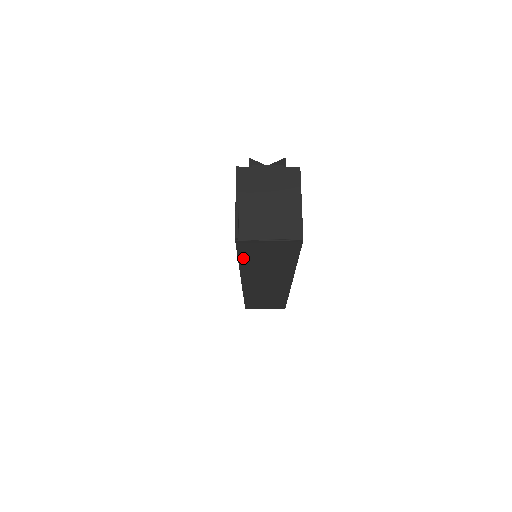
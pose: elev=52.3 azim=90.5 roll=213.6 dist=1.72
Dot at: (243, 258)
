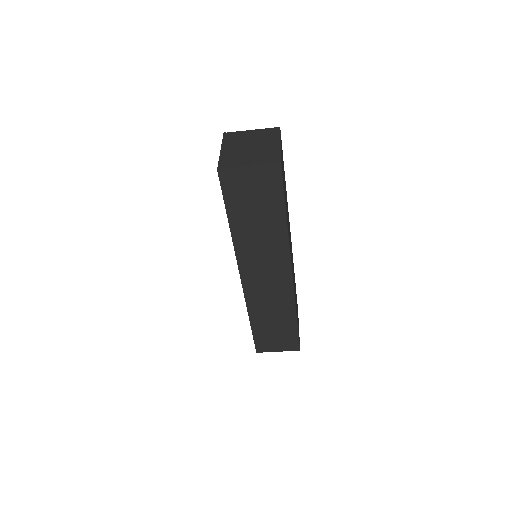
Dot at: (231, 211)
